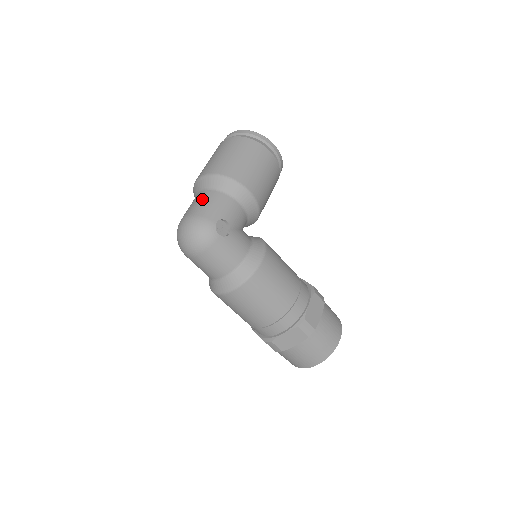
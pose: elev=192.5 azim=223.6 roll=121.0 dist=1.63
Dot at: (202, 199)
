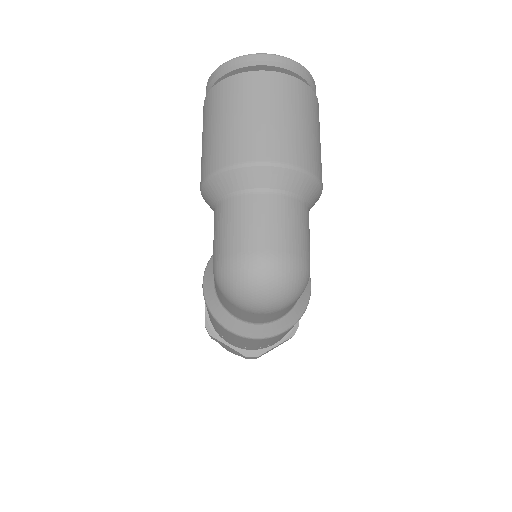
Dot at: (282, 216)
